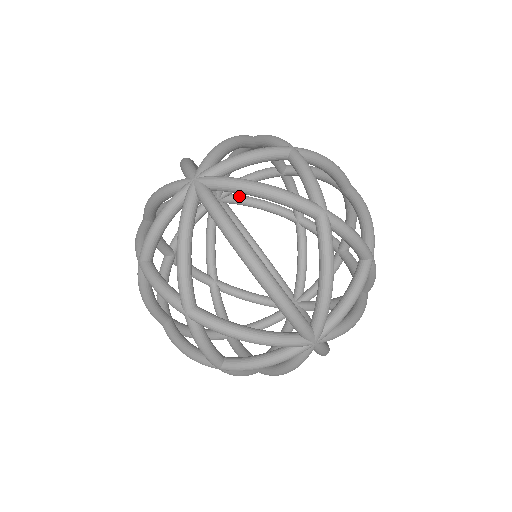
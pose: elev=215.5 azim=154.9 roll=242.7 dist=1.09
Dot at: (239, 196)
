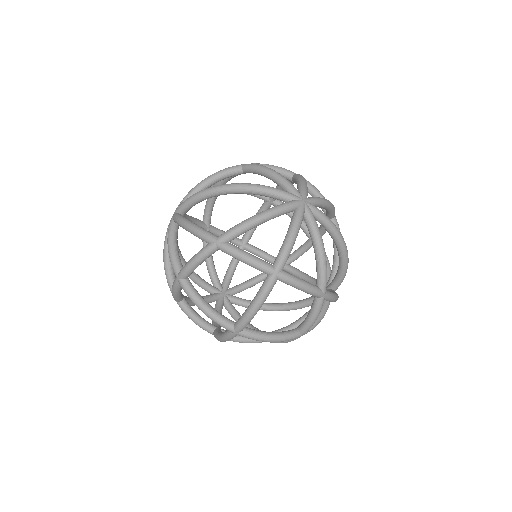
Dot at: (235, 286)
